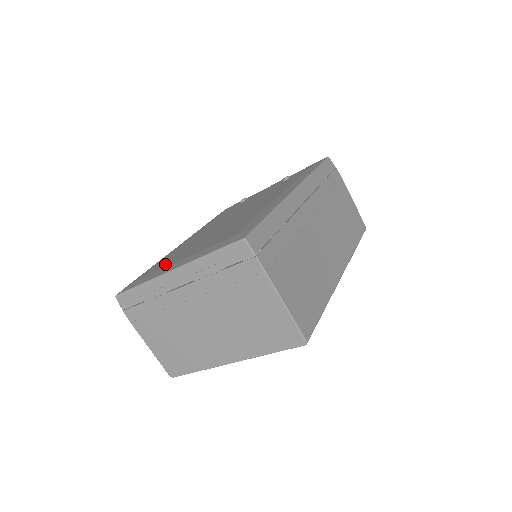
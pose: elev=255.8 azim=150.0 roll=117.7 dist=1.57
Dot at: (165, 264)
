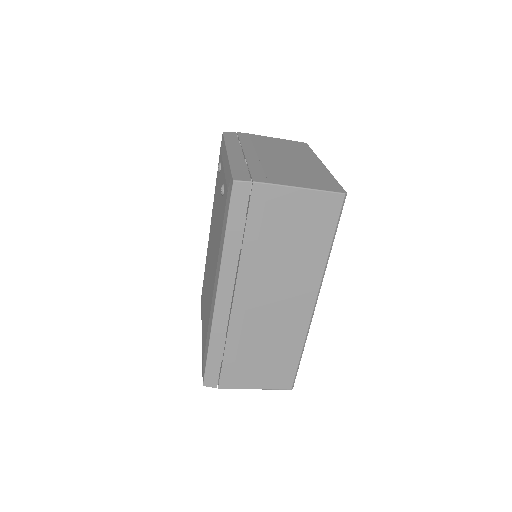
Dot at: occluded
